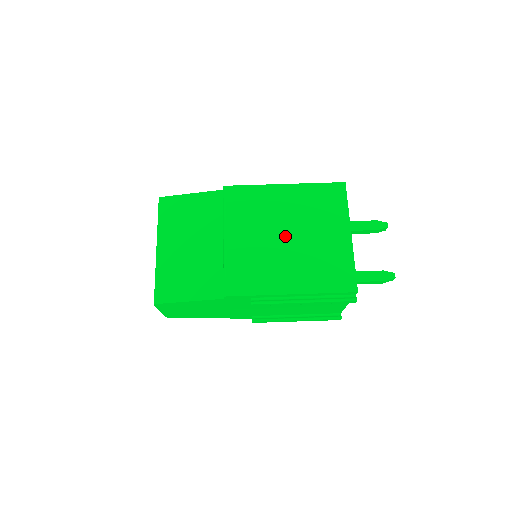
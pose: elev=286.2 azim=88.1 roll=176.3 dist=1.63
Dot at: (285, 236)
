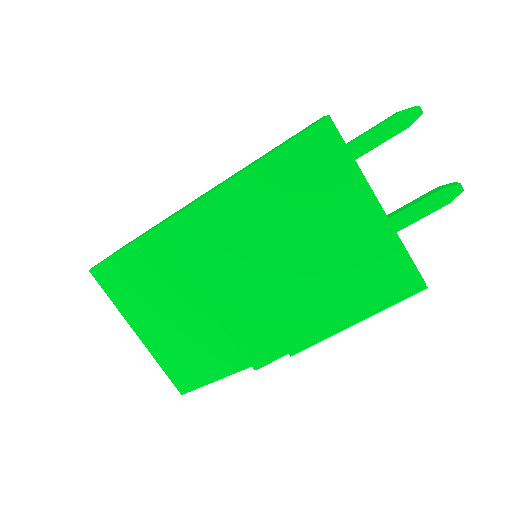
Dot at: (284, 257)
